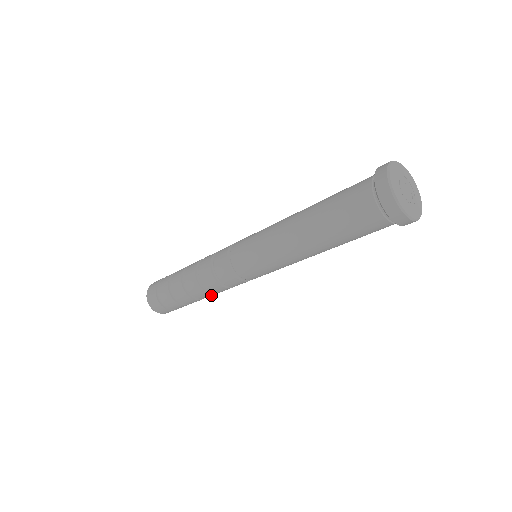
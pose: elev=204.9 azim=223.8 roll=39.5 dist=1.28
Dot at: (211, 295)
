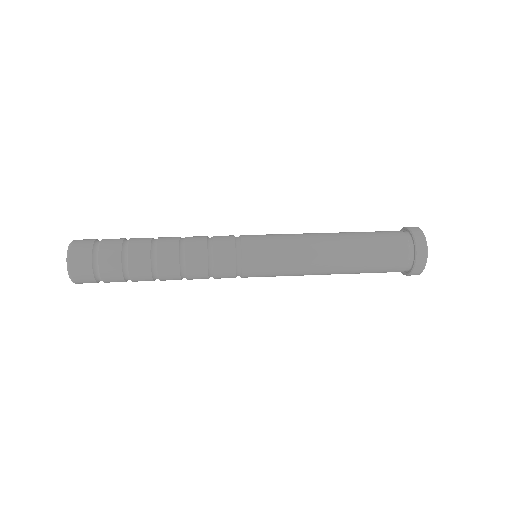
Dot at: occluded
